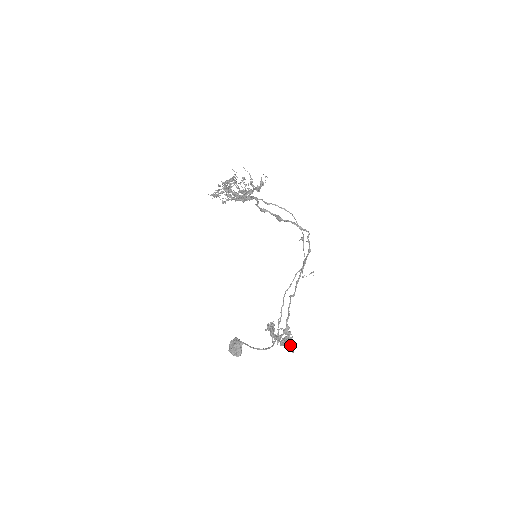
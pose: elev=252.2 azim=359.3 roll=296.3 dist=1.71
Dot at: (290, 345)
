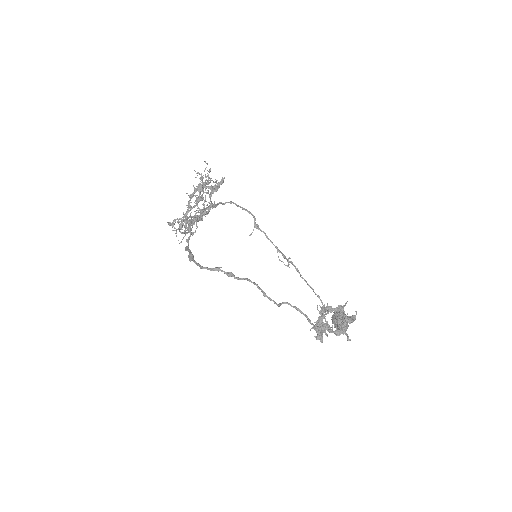
Dot at: (338, 335)
